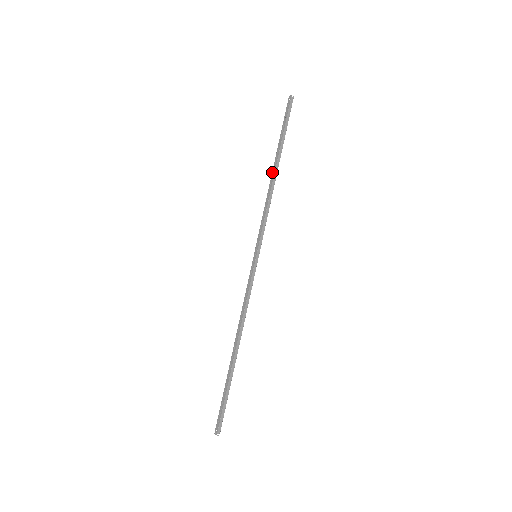
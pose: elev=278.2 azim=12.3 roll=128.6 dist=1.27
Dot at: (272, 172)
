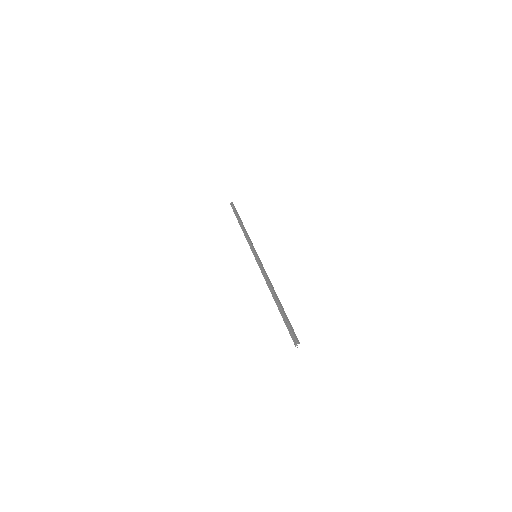
Dot at: occluded
